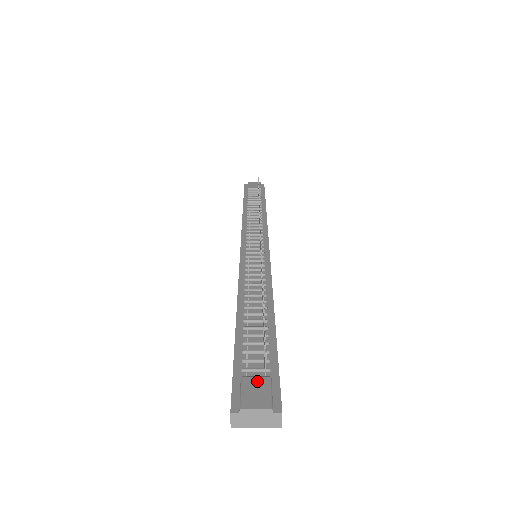
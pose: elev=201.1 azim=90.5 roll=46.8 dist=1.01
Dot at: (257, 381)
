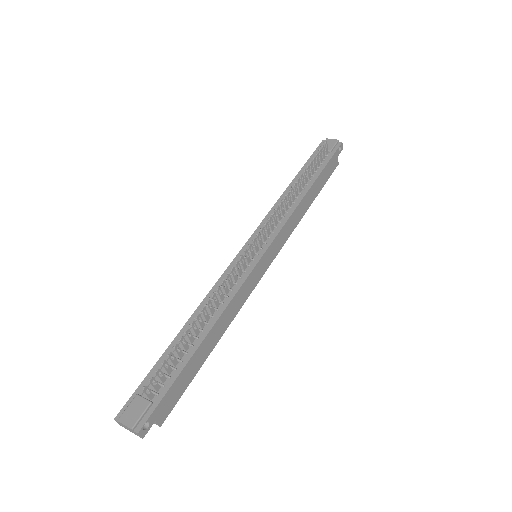
Dot at: (141, 402)
